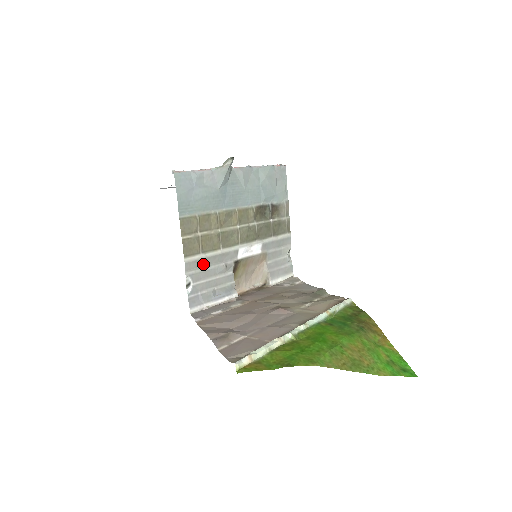
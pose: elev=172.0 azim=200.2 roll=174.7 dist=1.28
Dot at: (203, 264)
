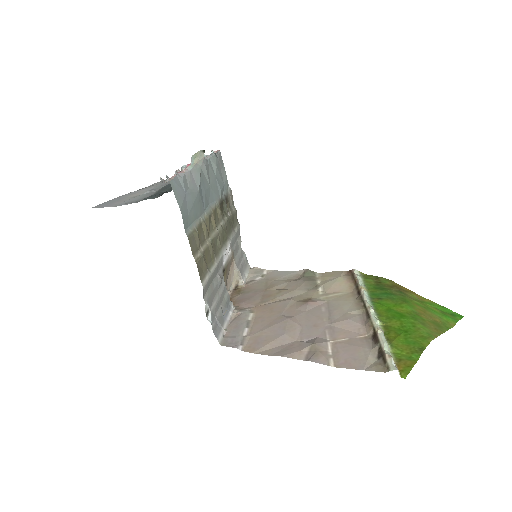
Dot at: (210, 283)
